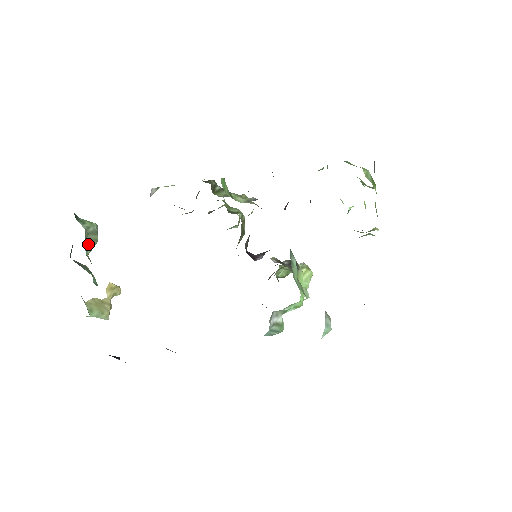
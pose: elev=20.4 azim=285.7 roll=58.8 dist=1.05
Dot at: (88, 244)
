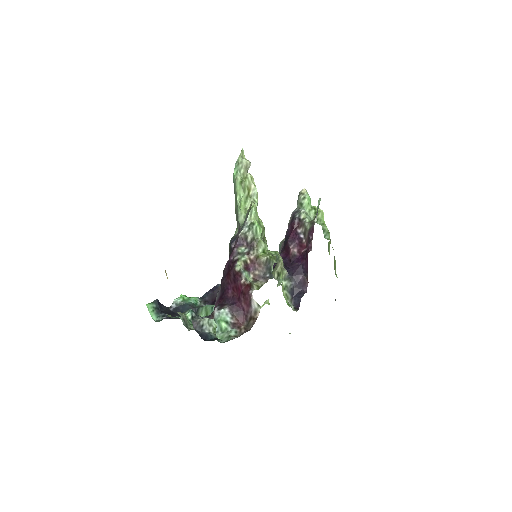
Dot at: occluded
